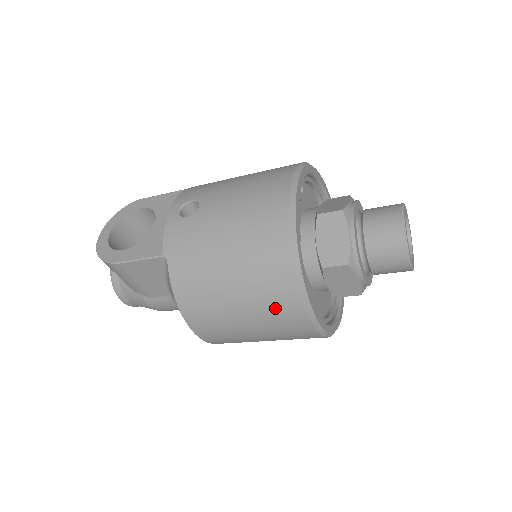
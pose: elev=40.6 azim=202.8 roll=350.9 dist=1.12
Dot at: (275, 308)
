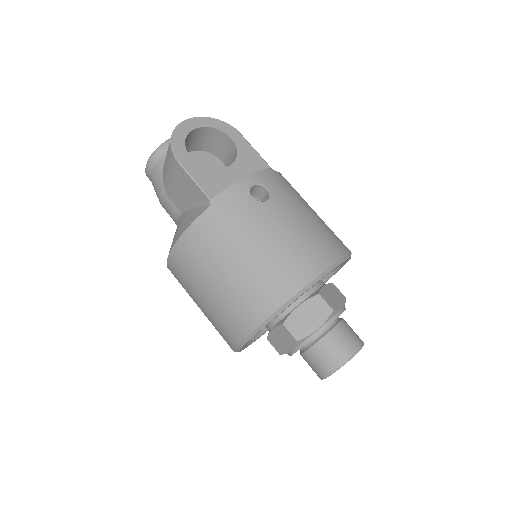
Dot at: (232, 314)
